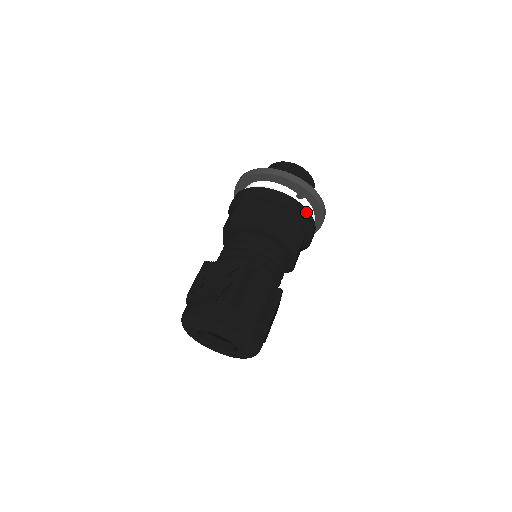
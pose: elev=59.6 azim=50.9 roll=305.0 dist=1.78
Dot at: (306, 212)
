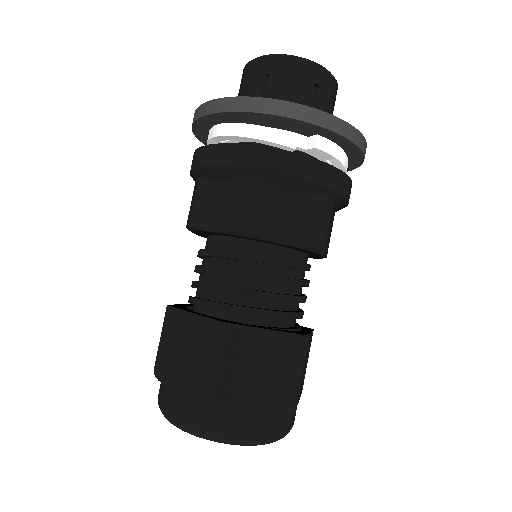
Dot at: (323, 169)
